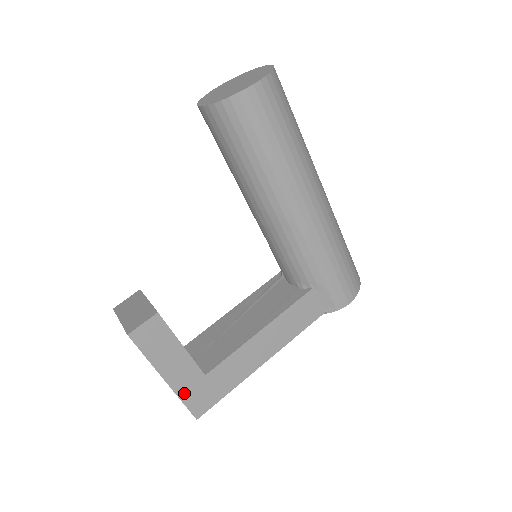
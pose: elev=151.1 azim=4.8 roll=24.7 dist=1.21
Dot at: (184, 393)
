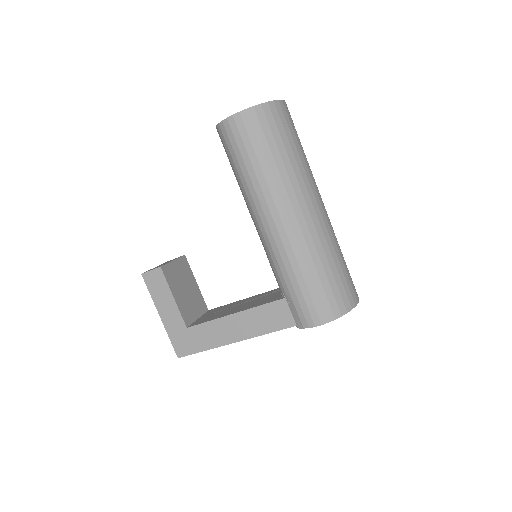
Dot at: (171, 333)
